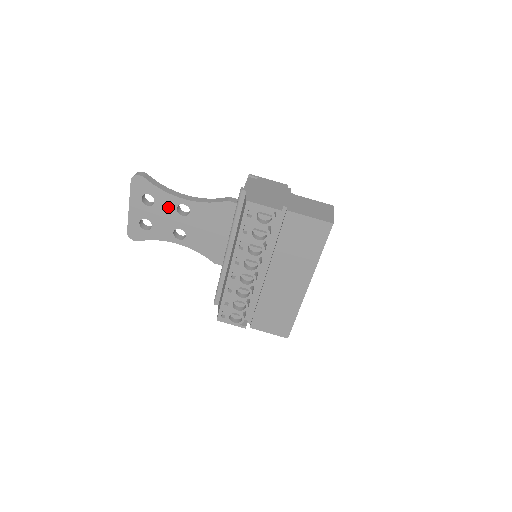
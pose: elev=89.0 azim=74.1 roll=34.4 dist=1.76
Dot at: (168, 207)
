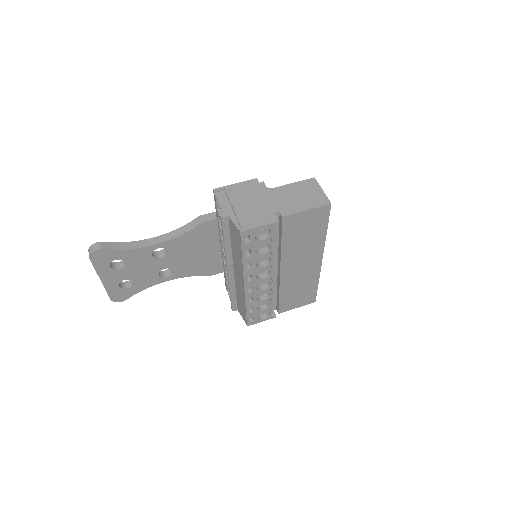
Dot at: (142, 259)
